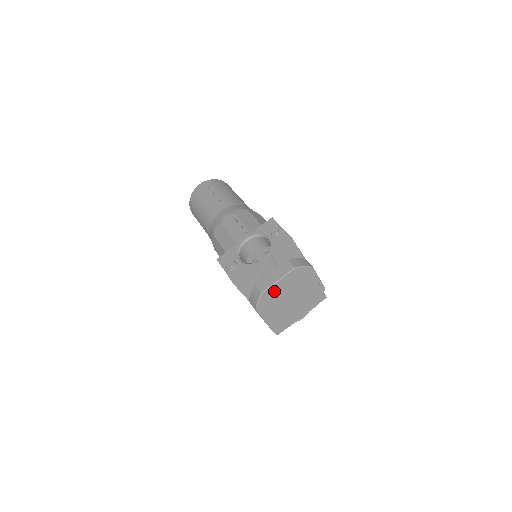
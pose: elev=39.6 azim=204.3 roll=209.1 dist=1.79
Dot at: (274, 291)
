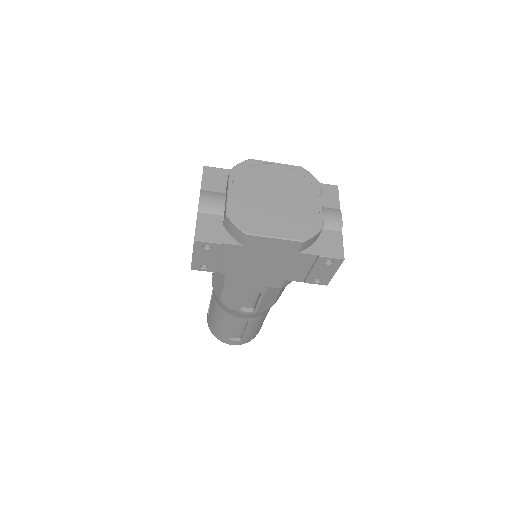
Dot at: (239, 204)
